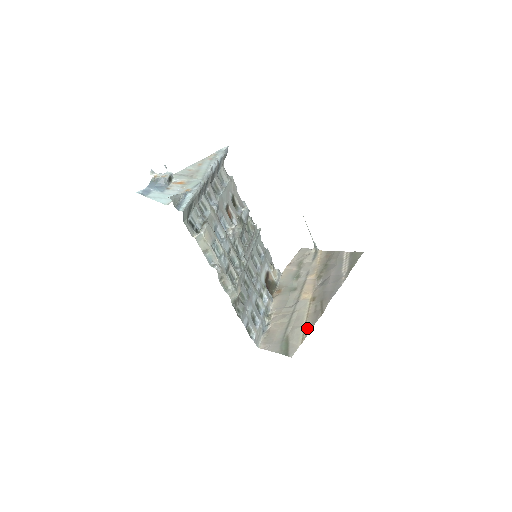
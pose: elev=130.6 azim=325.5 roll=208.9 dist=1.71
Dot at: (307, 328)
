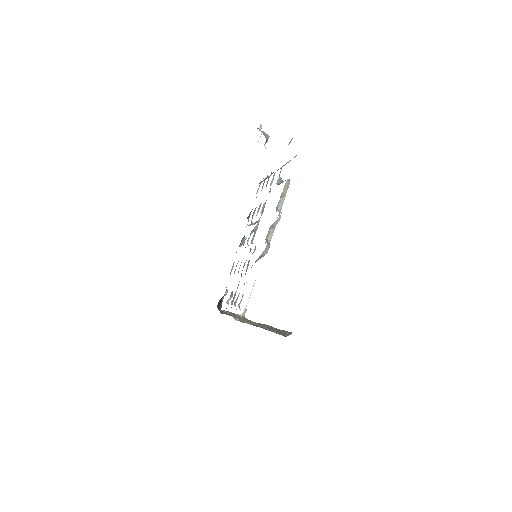
Dot at: occluded
